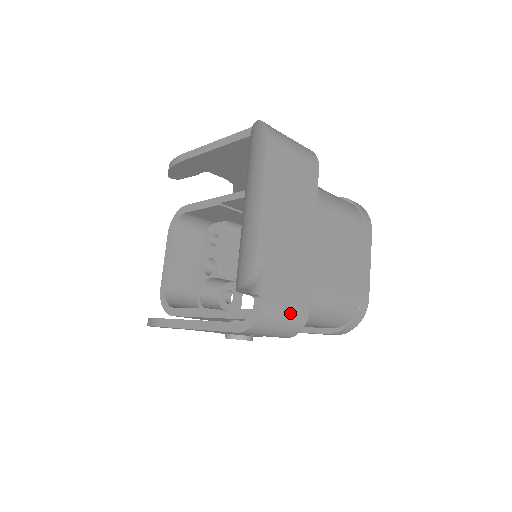
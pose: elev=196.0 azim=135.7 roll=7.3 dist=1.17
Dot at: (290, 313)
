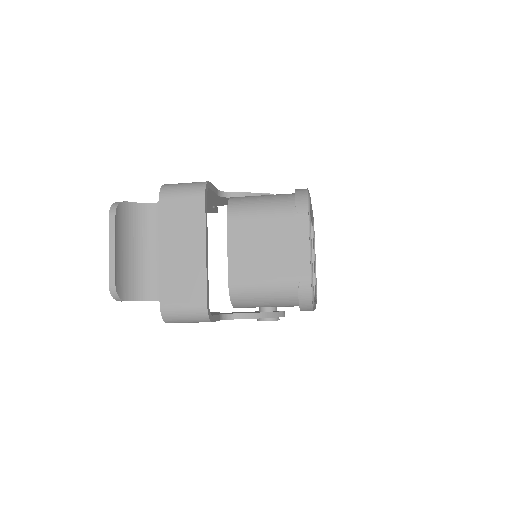
Dot at: (188, 307)
